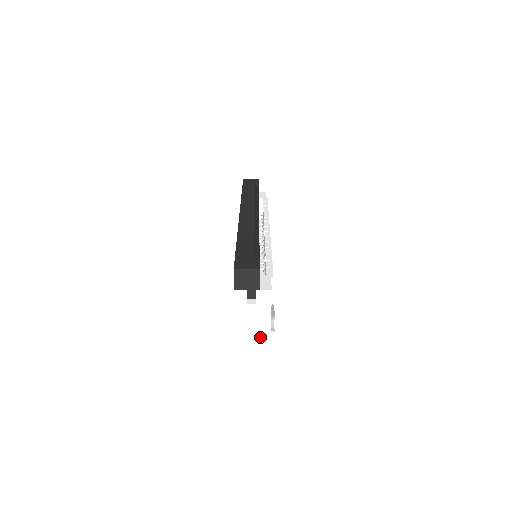
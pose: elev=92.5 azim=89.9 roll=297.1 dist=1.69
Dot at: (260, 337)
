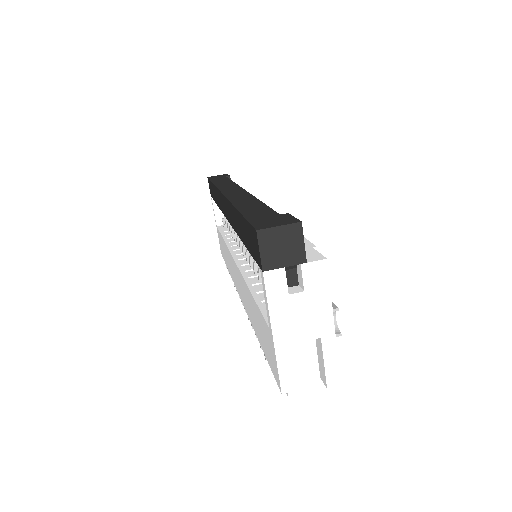
Dot at: (314, 355)
